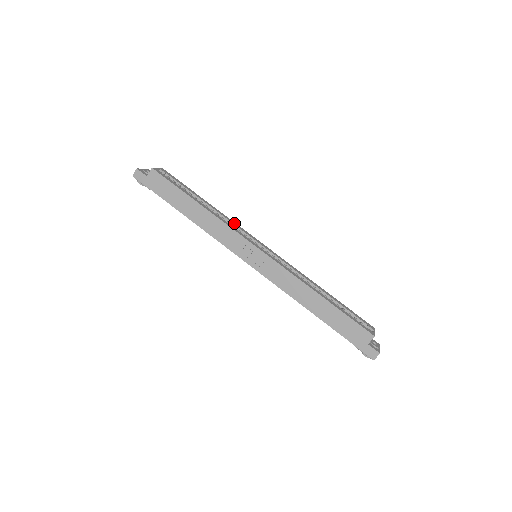
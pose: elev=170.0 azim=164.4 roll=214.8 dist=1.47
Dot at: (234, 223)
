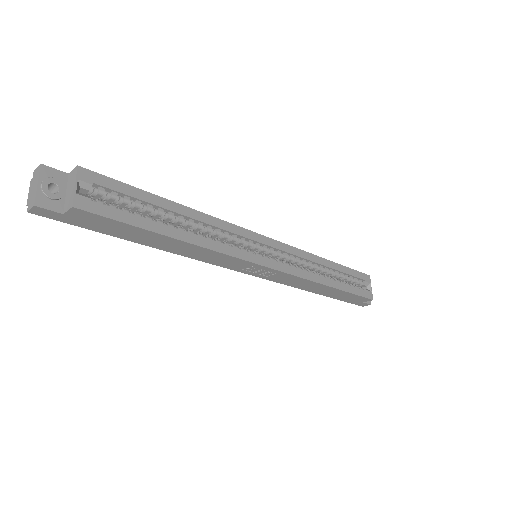
Dot at: (225, 226)
